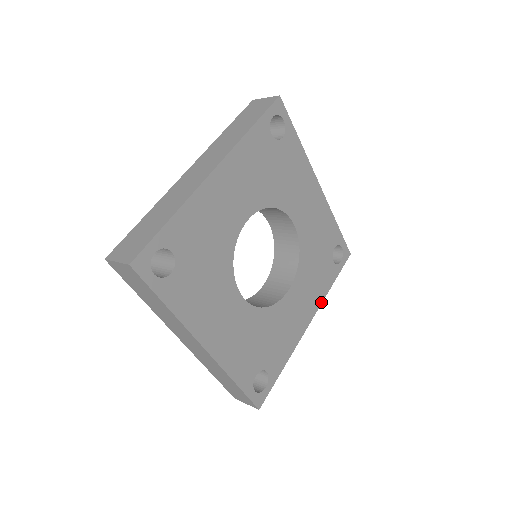
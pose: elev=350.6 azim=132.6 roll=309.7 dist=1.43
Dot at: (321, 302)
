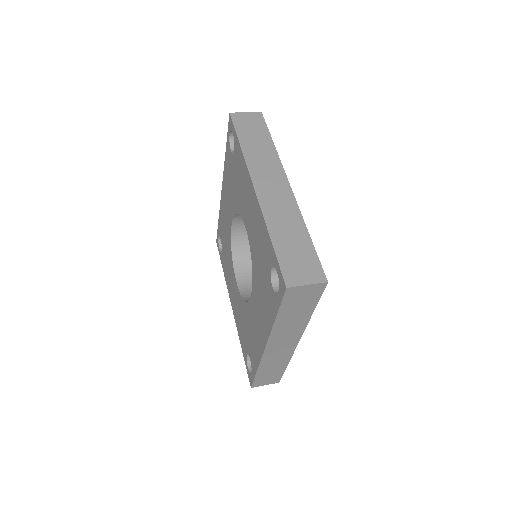
Dot at: occluded
